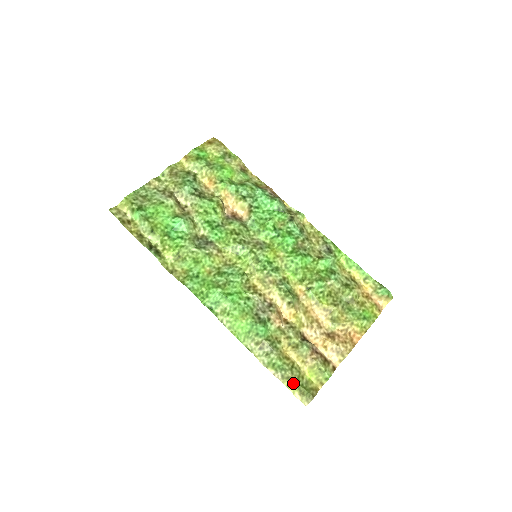
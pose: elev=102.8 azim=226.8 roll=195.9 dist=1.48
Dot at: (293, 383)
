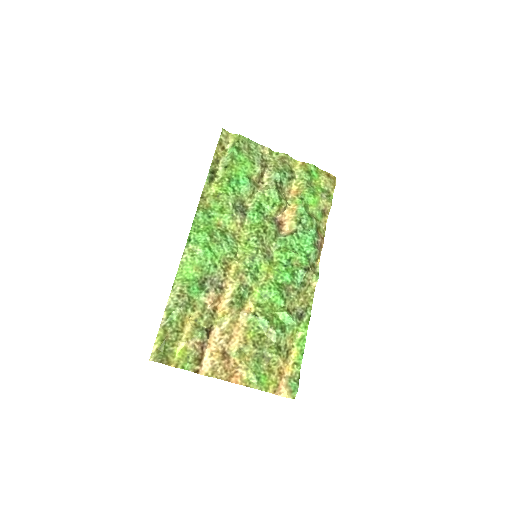
Dot at: (163, 338)
